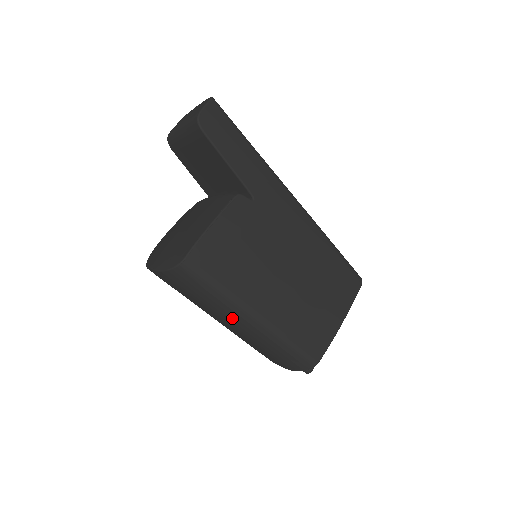
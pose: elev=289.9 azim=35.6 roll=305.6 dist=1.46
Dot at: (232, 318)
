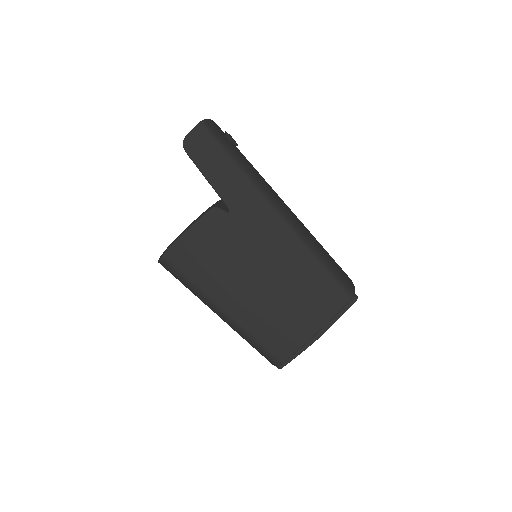
Dot at: (209, 307)
